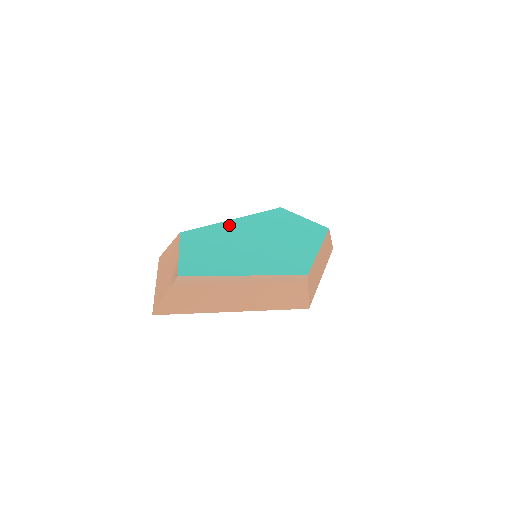
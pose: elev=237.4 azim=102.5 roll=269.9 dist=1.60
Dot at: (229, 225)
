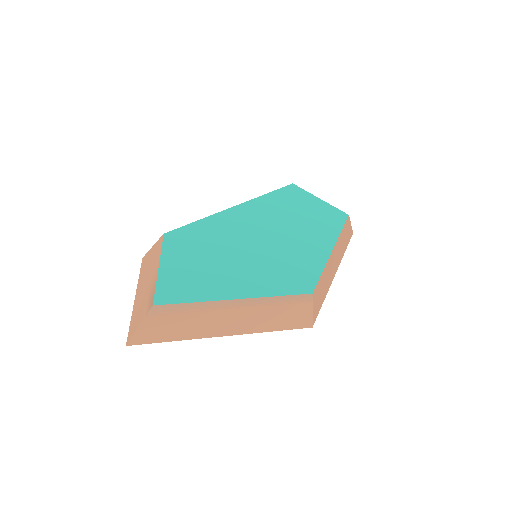
Dot at: (225, 218)
